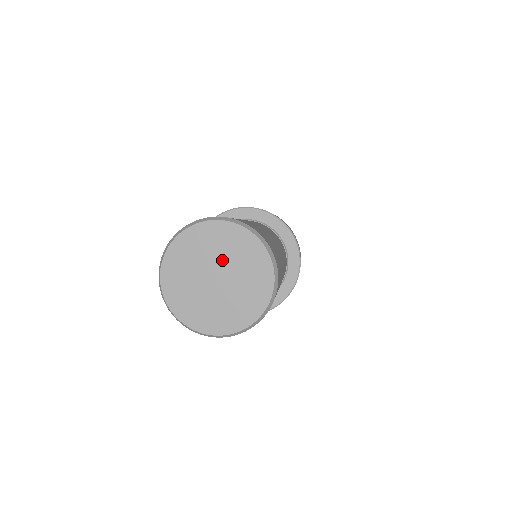
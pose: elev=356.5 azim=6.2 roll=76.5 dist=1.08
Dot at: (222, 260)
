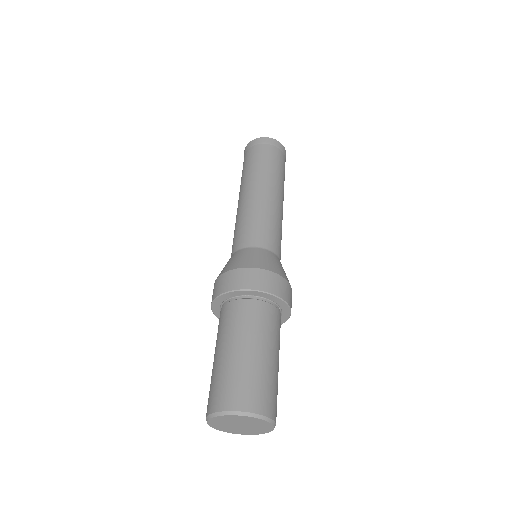
Dot at: (234, 423)
